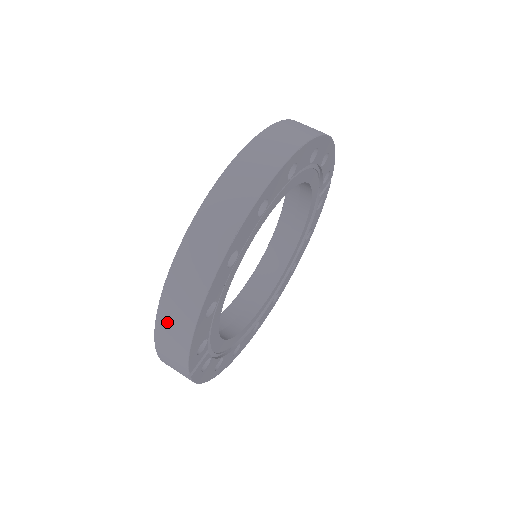
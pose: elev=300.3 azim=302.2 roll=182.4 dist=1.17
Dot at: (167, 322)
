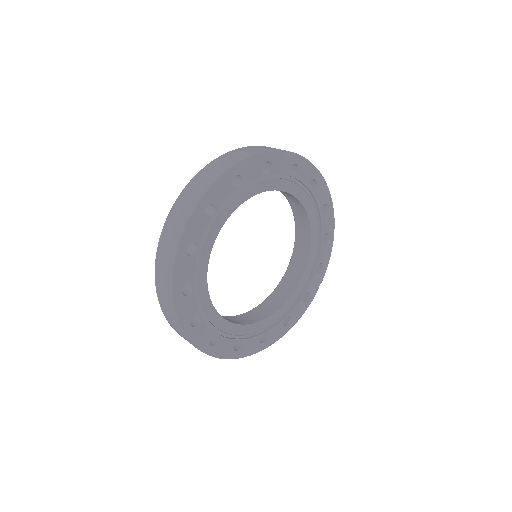
Dot at: (206, 172)
